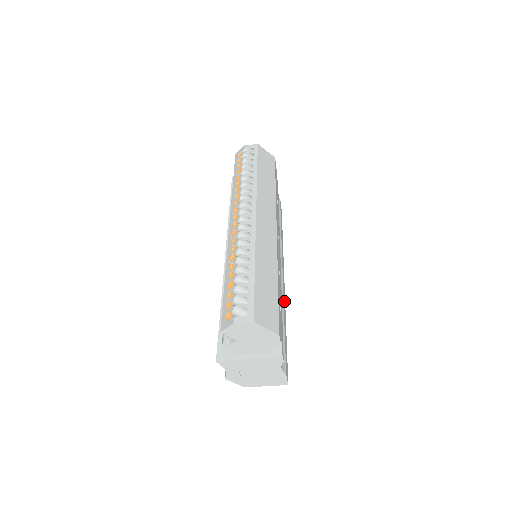
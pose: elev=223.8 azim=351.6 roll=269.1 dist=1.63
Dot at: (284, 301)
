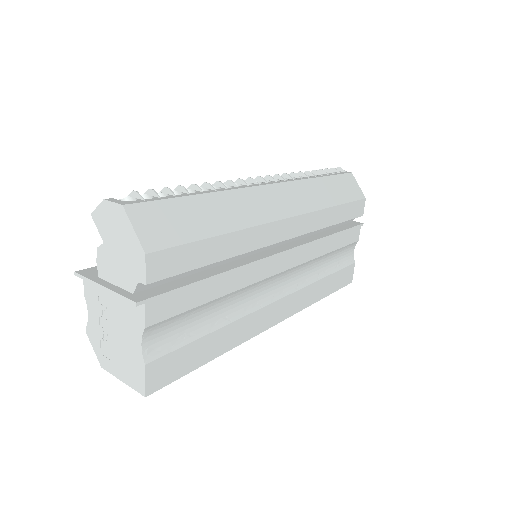
Dot at: (250, 326)
